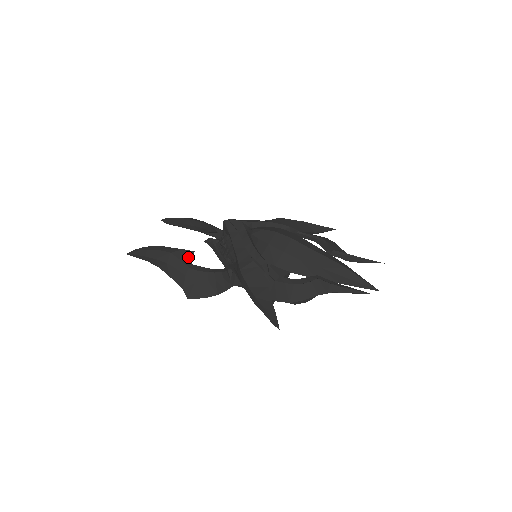
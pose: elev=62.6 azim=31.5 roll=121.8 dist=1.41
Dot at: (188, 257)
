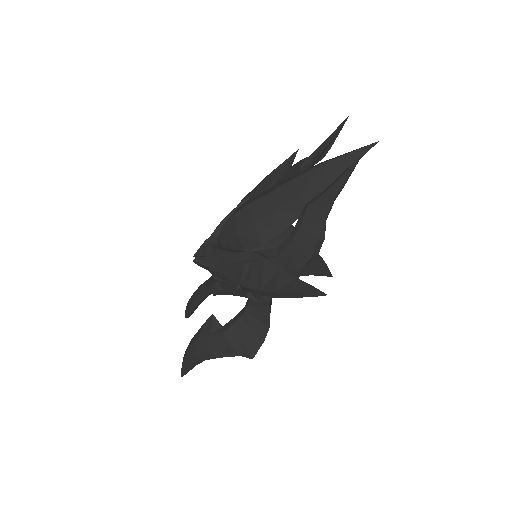
Dot at: (213, 325)
